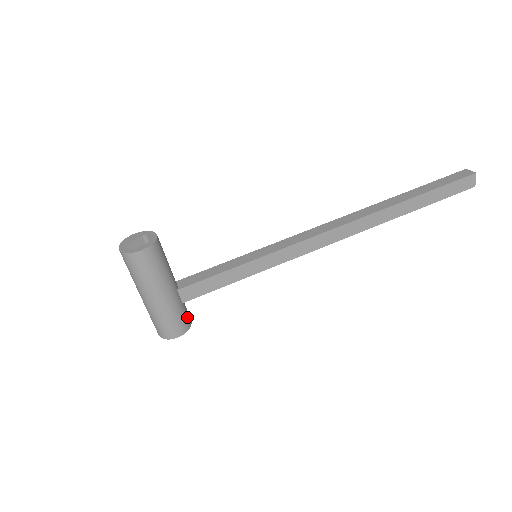
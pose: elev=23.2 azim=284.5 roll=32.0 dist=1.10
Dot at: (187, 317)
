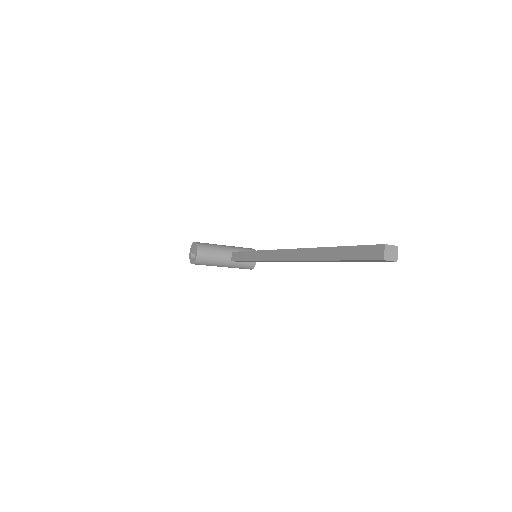
Dot at: (249, 263)
